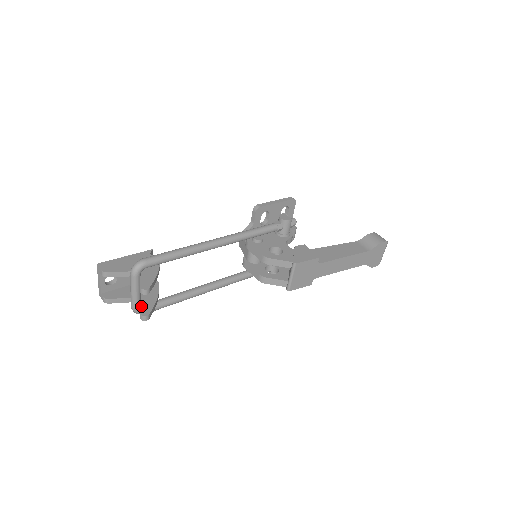
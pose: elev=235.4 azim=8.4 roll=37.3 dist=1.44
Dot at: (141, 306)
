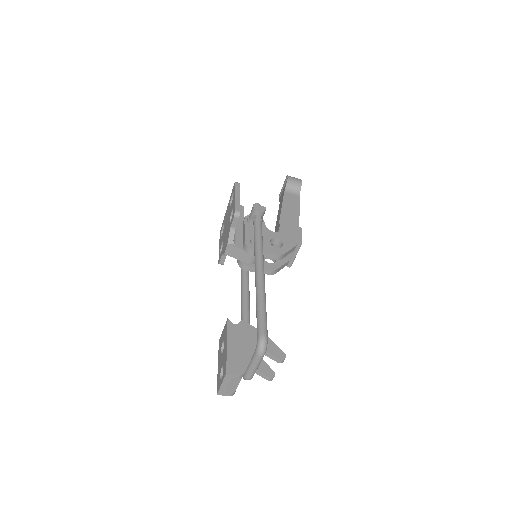
Dot at: (260, 371)
